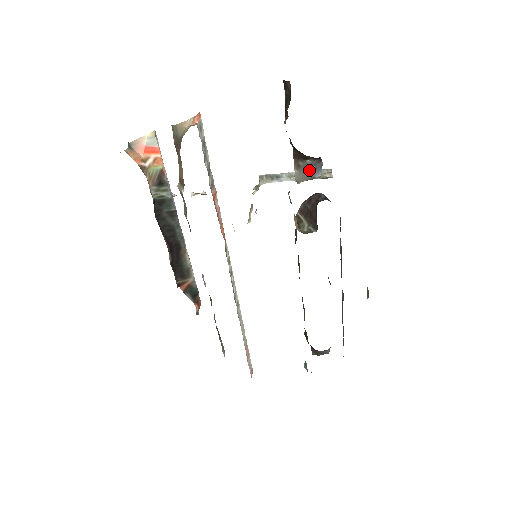
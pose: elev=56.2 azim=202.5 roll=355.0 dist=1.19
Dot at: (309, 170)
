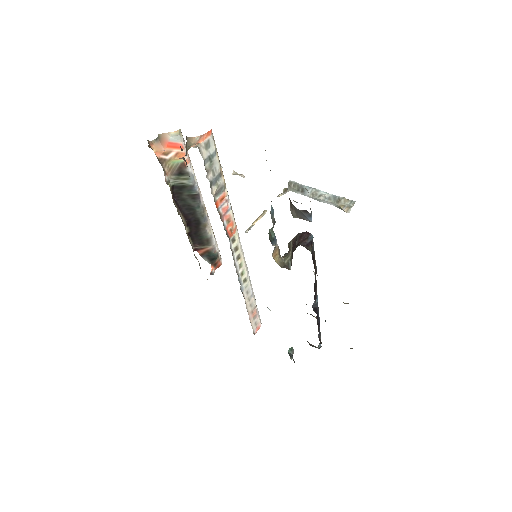
Dot at: (299, 214)
